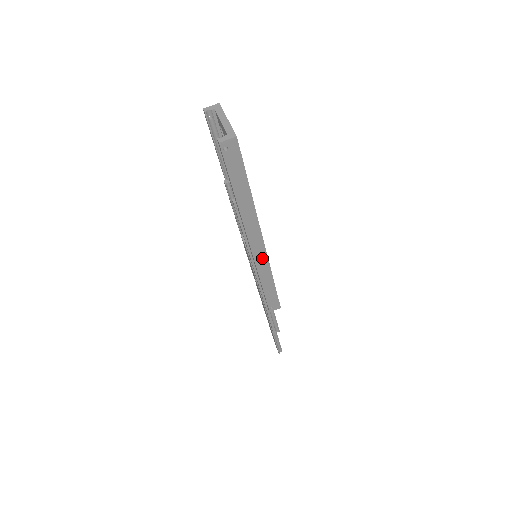
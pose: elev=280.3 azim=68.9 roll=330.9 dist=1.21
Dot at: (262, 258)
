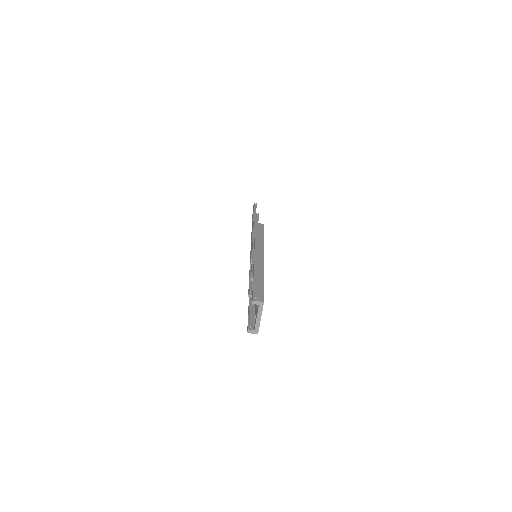
Dot at: occluded
